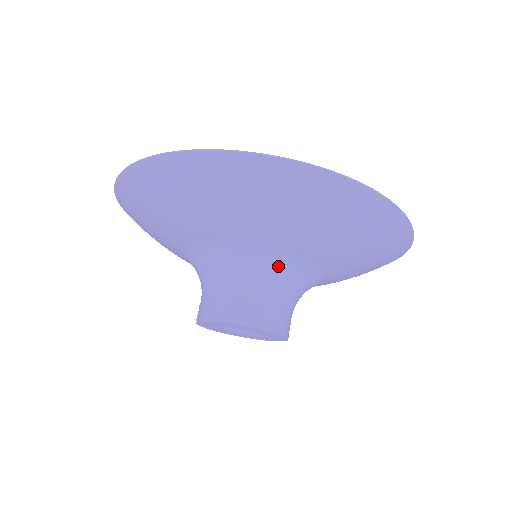
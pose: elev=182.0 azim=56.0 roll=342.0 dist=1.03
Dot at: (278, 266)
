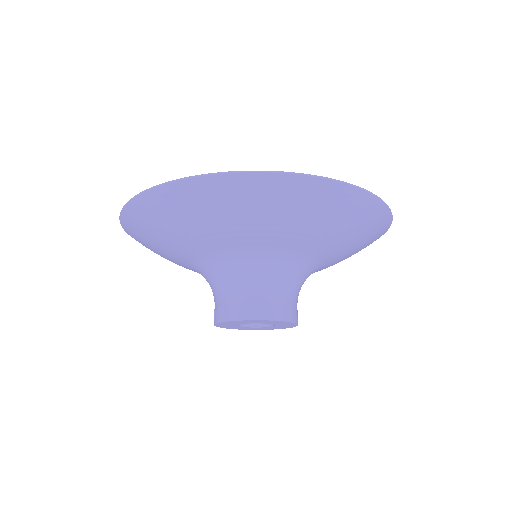
Dot at: (304, 268)
